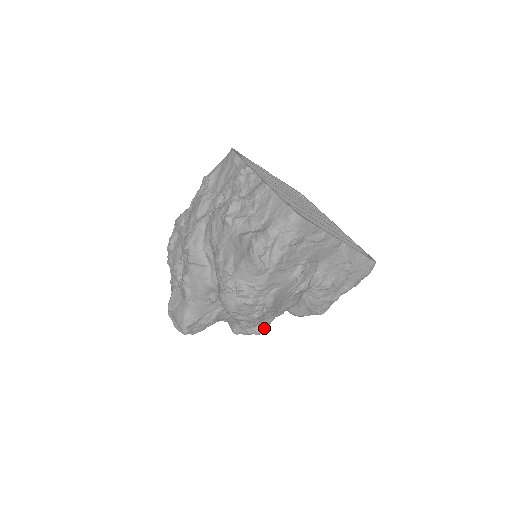
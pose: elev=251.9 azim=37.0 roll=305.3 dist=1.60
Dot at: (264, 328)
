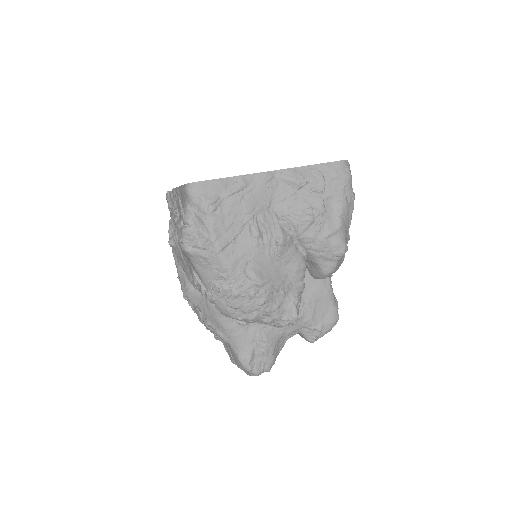
Dot at: (293, 310)
